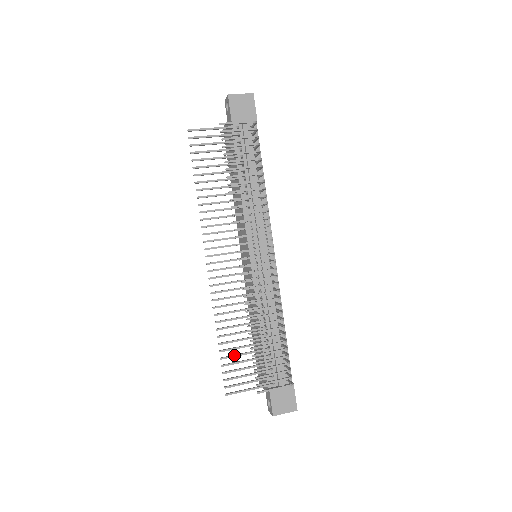
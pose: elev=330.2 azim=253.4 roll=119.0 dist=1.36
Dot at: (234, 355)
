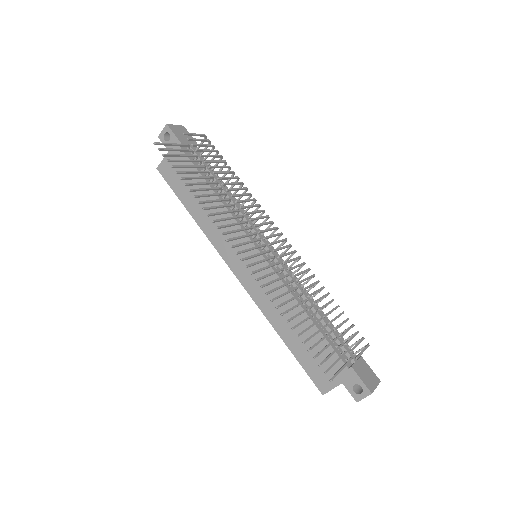
Dot at: (310, 336)
